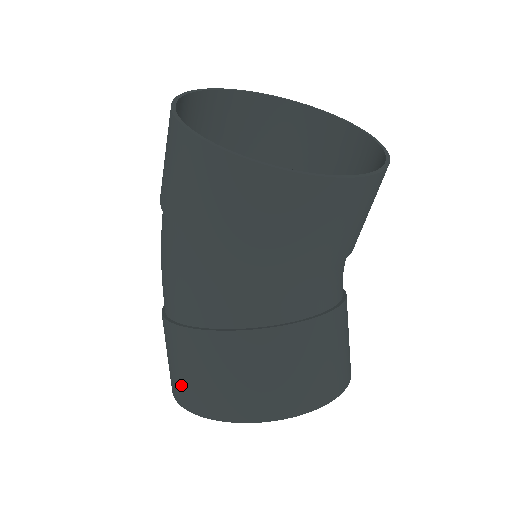
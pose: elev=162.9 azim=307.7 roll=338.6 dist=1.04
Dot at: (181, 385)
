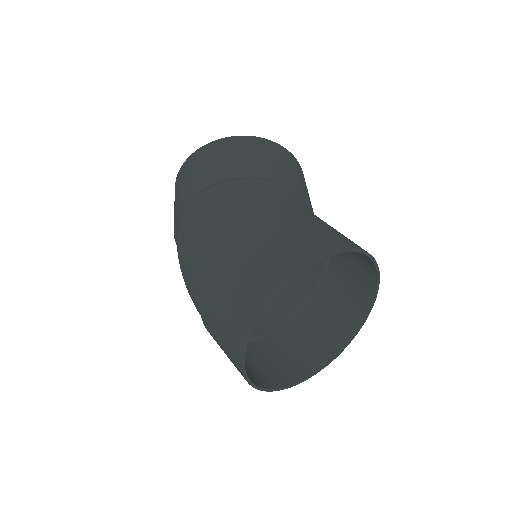
Dot at: (280, 259)
